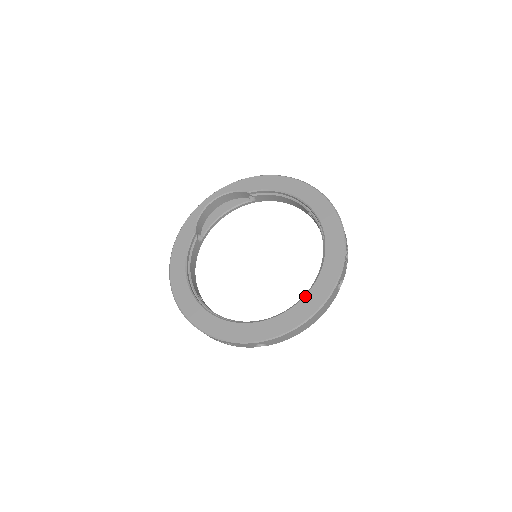
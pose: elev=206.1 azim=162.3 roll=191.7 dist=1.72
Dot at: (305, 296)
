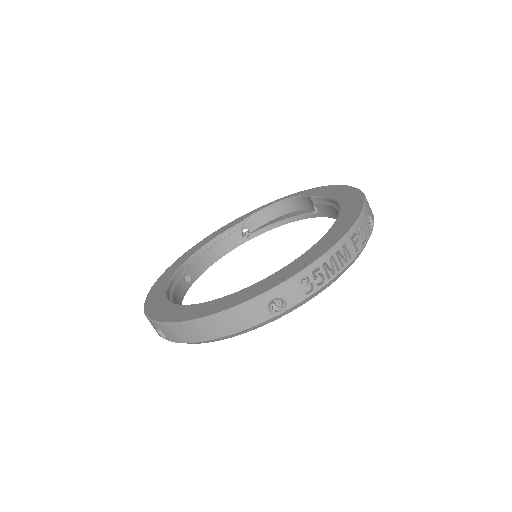
Dot at: (227, 295)
